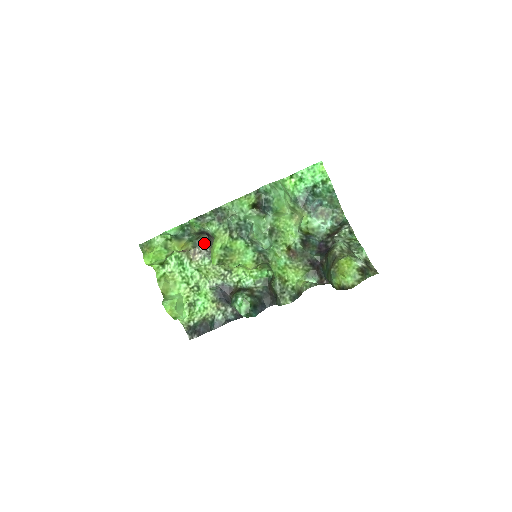
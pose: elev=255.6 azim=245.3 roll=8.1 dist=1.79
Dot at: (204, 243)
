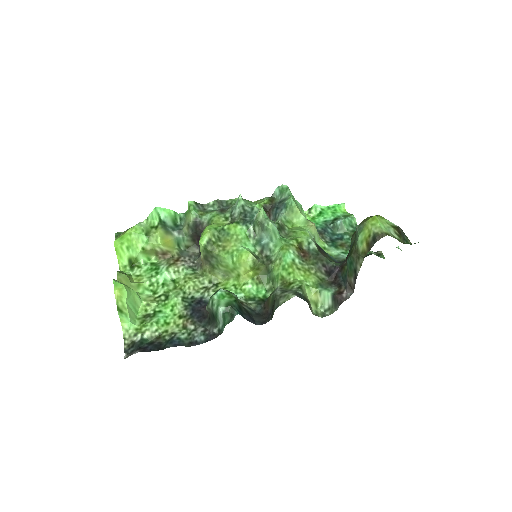
Dot at: (193, 256)
